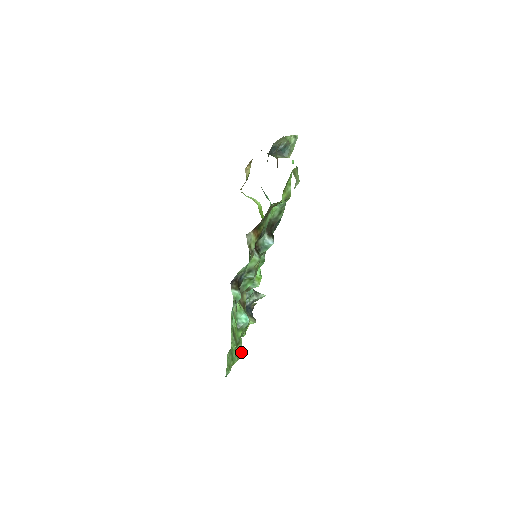
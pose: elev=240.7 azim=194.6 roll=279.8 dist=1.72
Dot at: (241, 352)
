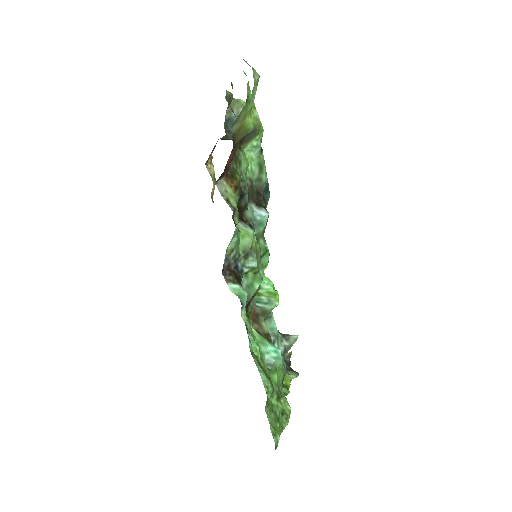
Dot at: (289, 409)
